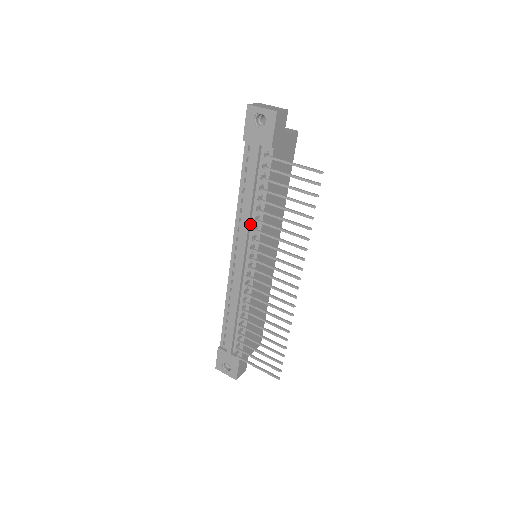
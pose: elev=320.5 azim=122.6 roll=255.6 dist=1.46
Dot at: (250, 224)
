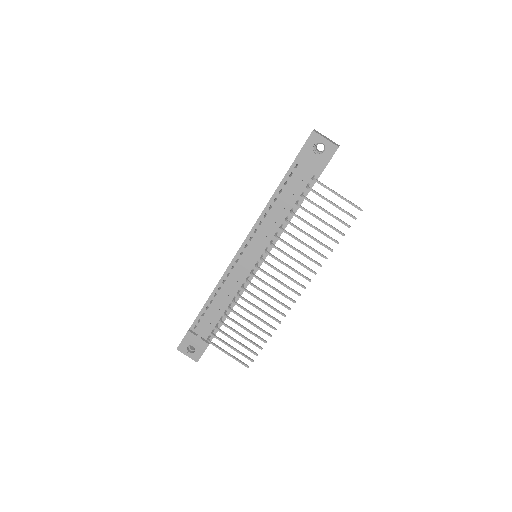
Dot at: (270, 230)
